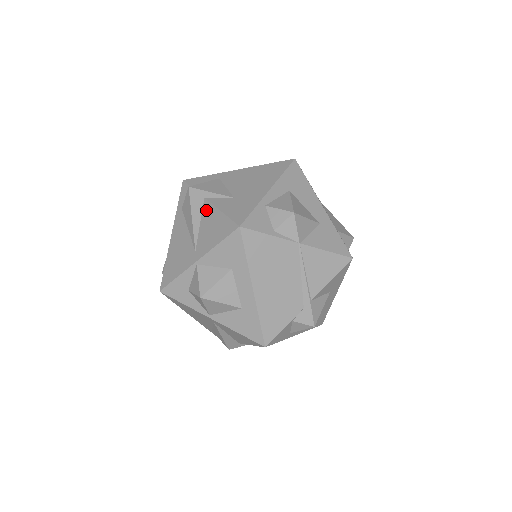
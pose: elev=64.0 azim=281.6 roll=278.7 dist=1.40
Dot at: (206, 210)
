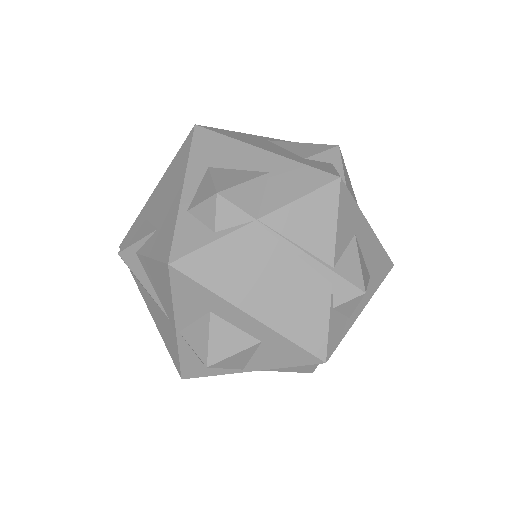
Dot at: (144, 266)
